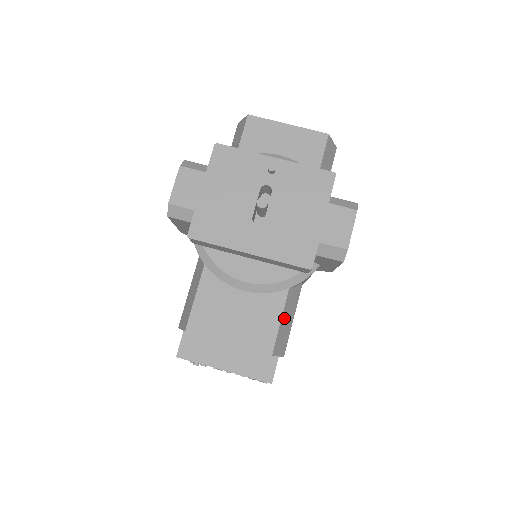
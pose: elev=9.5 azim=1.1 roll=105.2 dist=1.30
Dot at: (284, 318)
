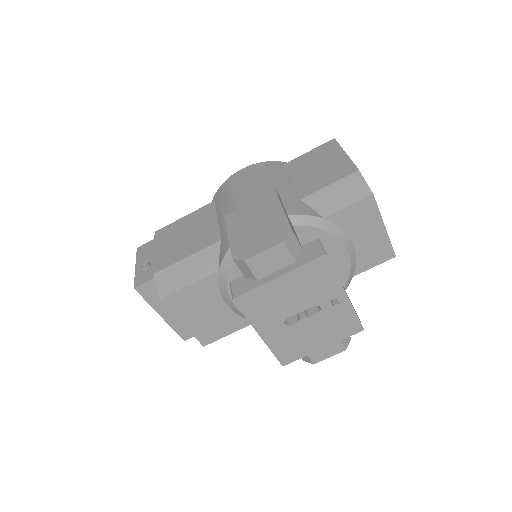
Dot at: occluded
